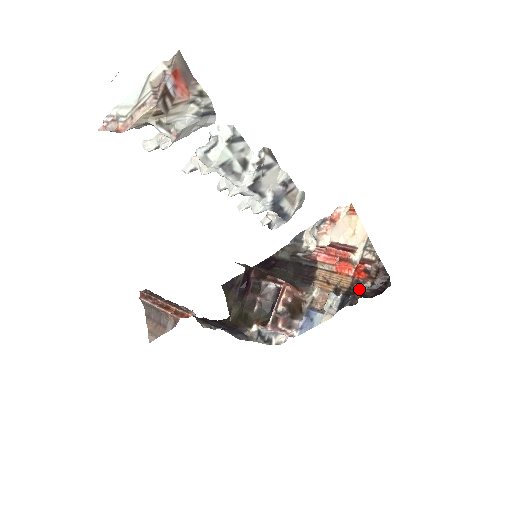
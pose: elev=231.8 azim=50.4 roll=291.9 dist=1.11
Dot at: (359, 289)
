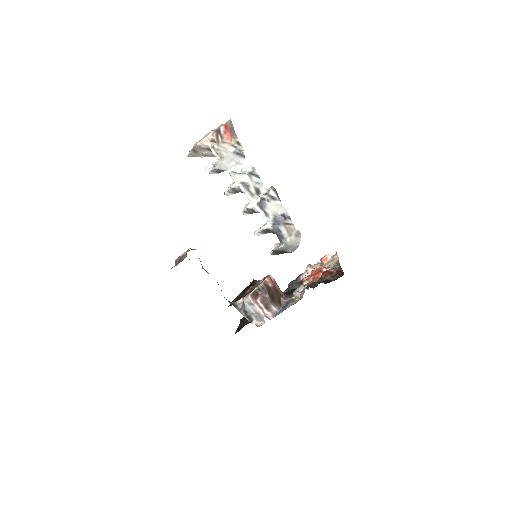
Dot at: occluded
